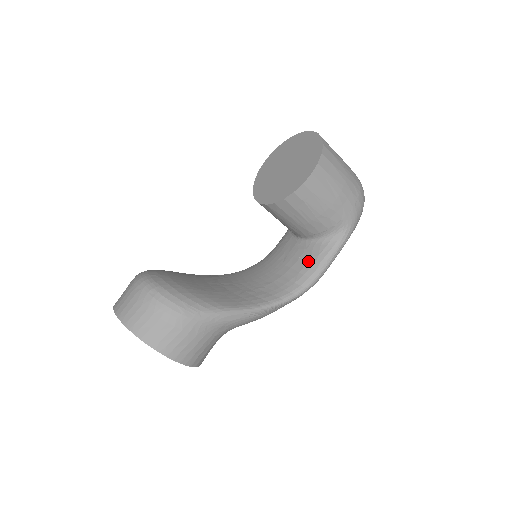
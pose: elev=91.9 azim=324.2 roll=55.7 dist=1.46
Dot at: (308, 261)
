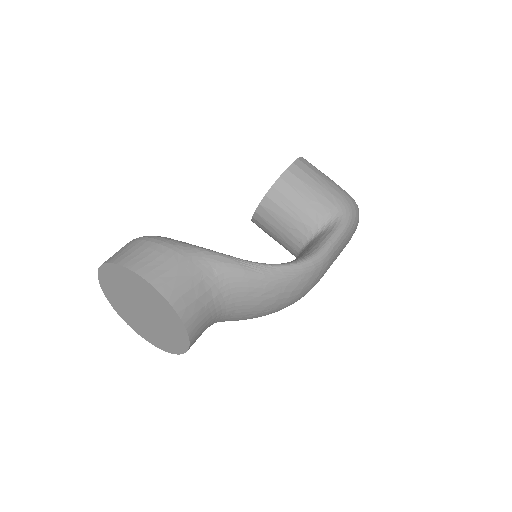
Dot at: (310, 247)
